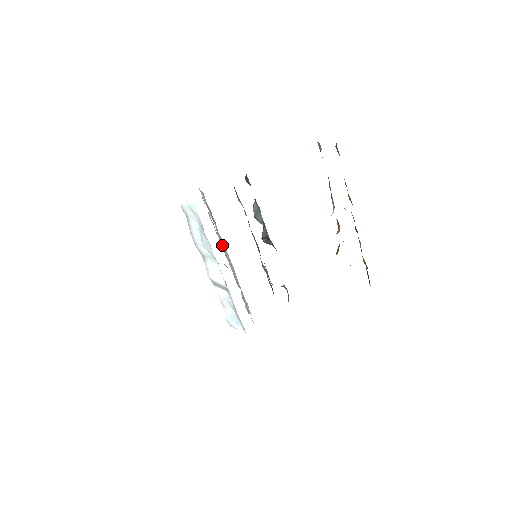
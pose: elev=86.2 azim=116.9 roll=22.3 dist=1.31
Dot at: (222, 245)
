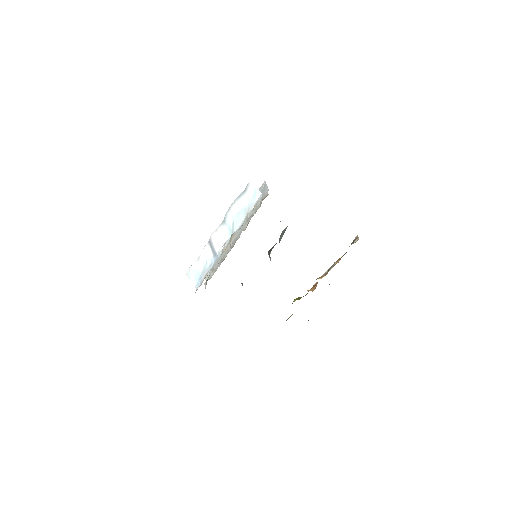
Dot at: (245, 229)
